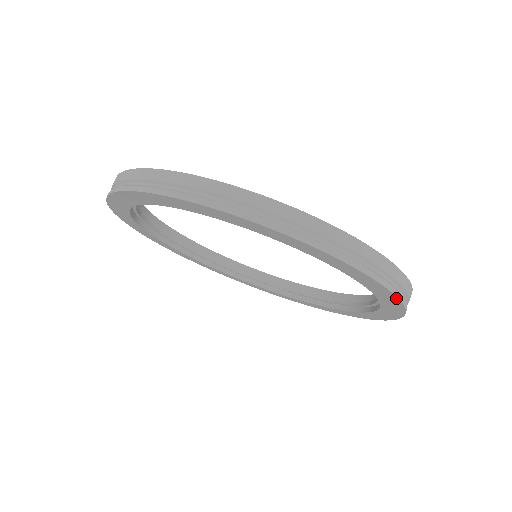
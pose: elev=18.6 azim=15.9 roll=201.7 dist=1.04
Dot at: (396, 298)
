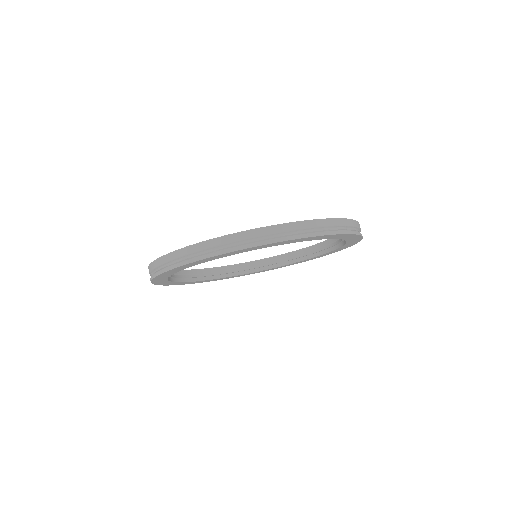
Dot at: (263, 245)
